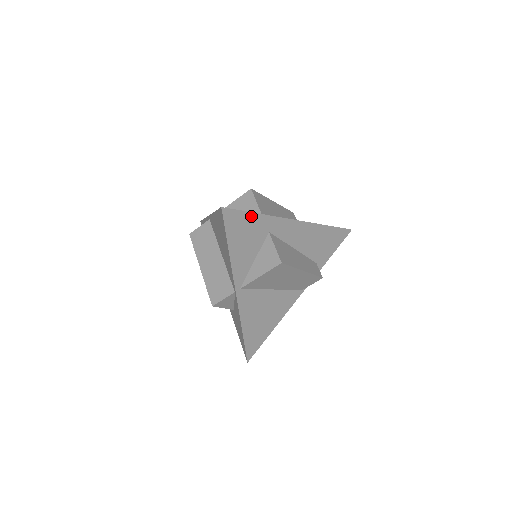
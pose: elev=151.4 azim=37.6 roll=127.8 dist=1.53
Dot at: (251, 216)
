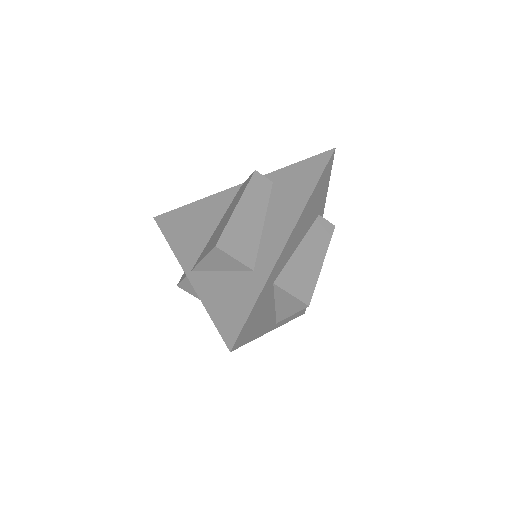
Dot at: (254, 309)
